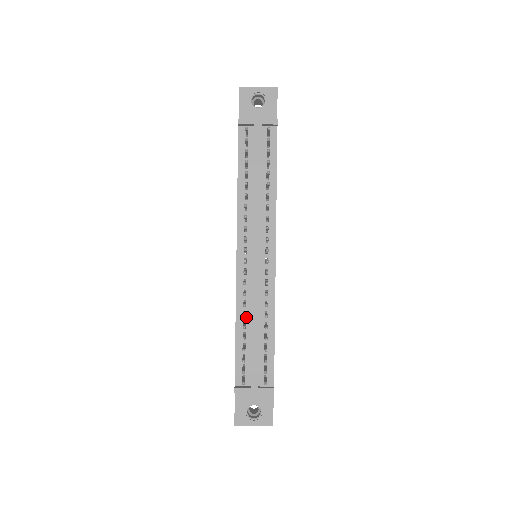
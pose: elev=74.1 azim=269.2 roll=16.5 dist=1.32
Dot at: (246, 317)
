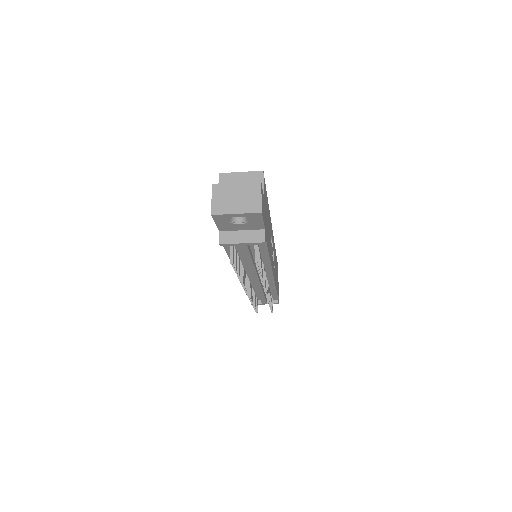
Dot at: (253, 289)
